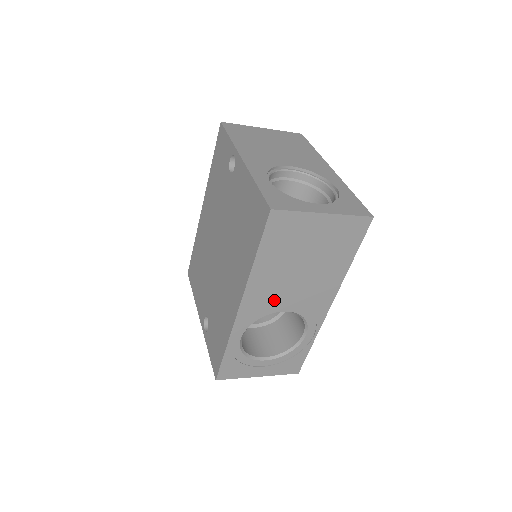
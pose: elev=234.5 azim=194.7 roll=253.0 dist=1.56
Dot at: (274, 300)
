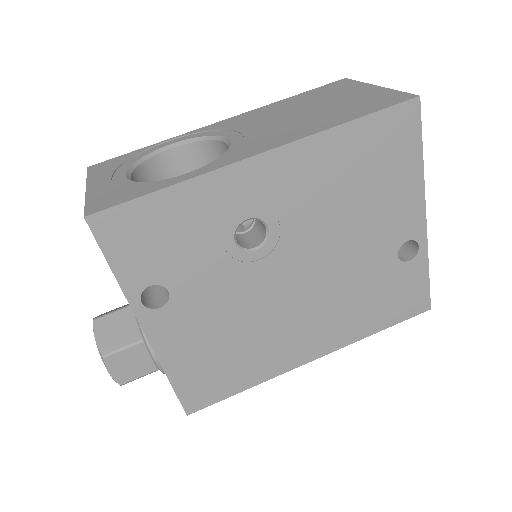
Dot at: (244, 126)
